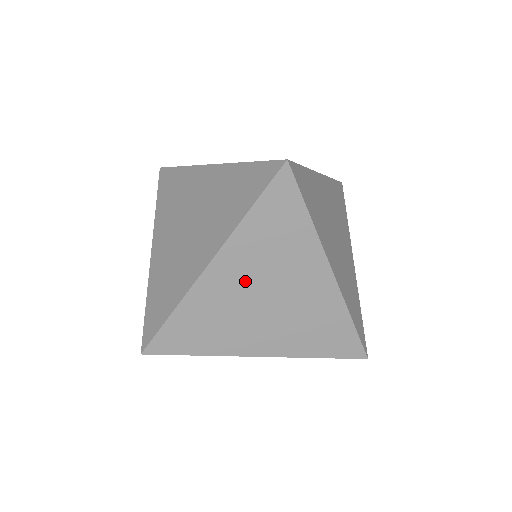
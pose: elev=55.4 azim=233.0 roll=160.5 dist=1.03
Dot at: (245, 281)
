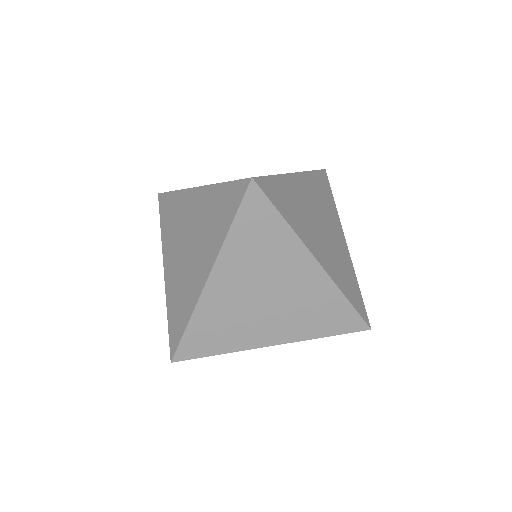
Dot at: (243, 285)
